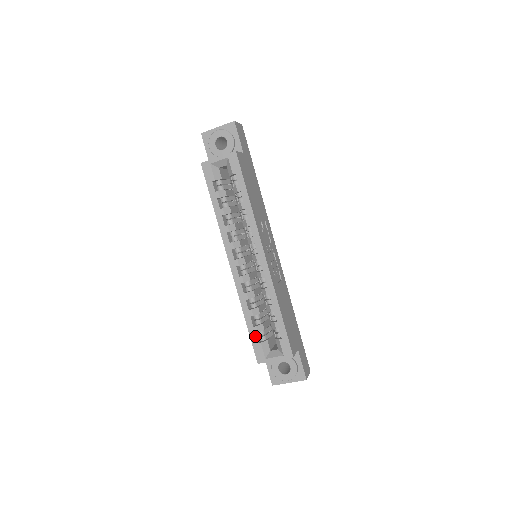
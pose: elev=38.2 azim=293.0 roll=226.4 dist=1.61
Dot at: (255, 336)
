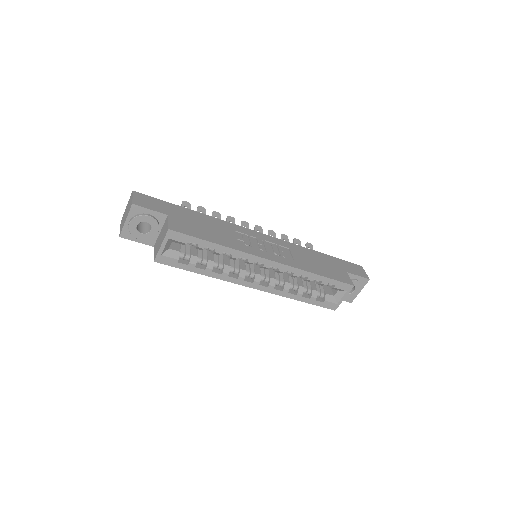
Dot at: (317, 302)
